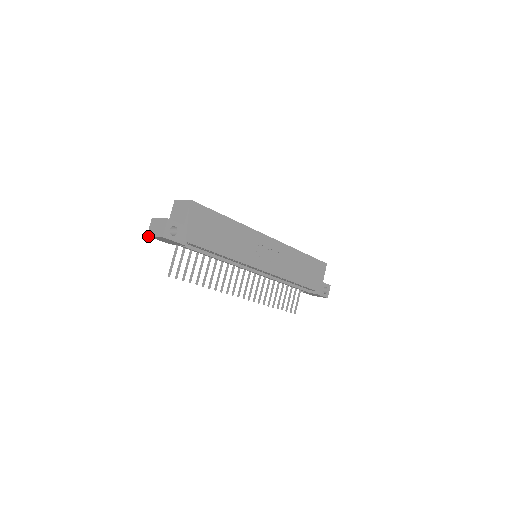
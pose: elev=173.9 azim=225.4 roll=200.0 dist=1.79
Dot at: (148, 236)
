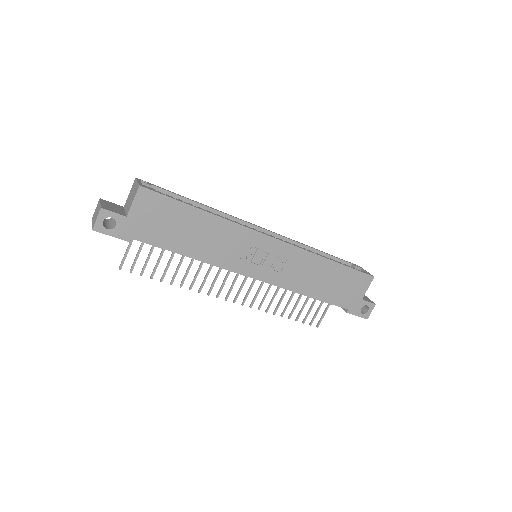
Dot at: occluded
